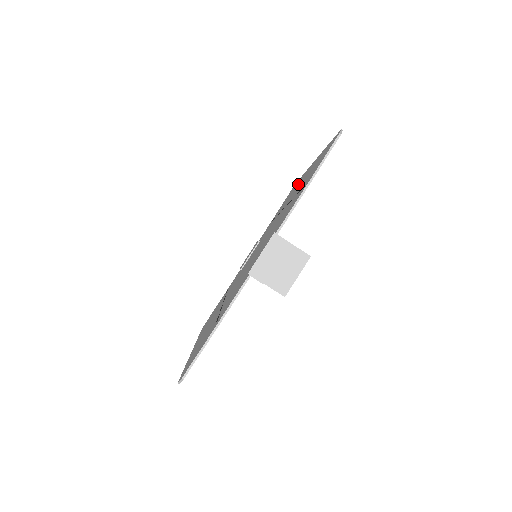
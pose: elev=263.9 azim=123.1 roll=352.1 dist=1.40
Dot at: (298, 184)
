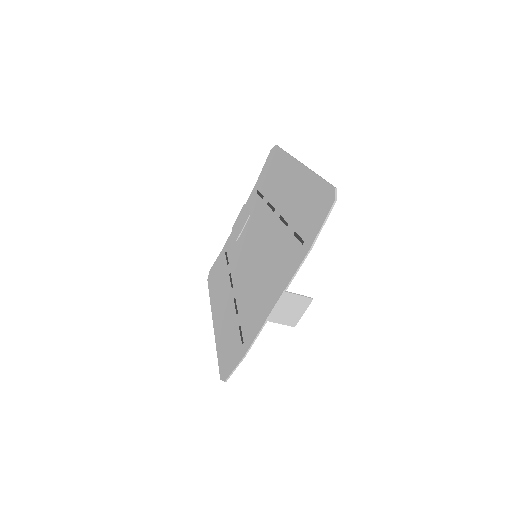
Dot at: (285, 178)
